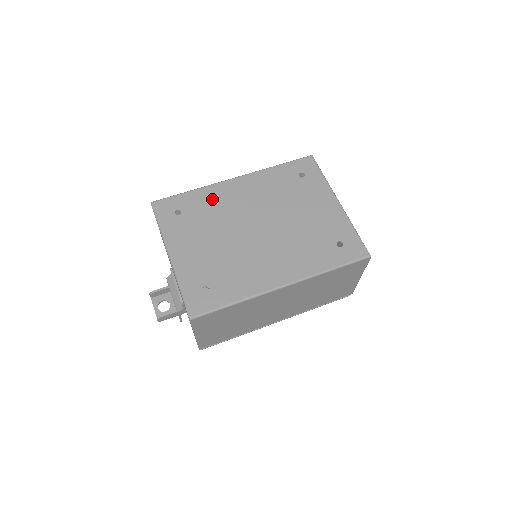
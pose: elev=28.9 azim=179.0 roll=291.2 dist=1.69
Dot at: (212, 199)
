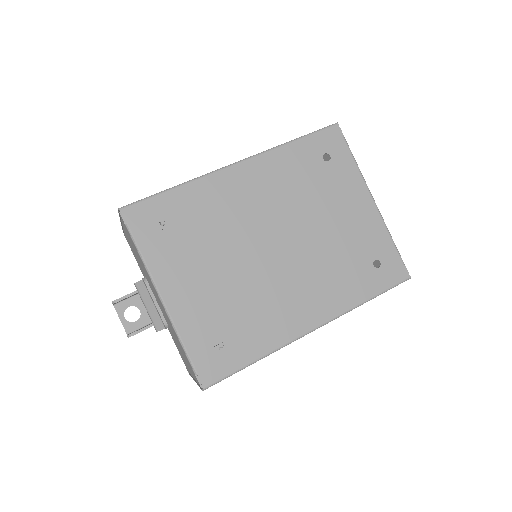
Dot at: (209, 201)
